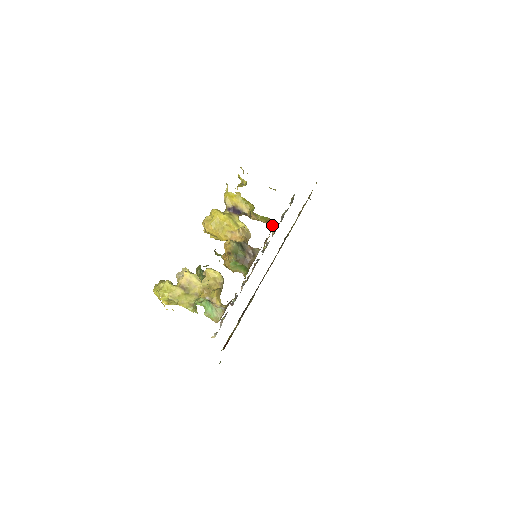
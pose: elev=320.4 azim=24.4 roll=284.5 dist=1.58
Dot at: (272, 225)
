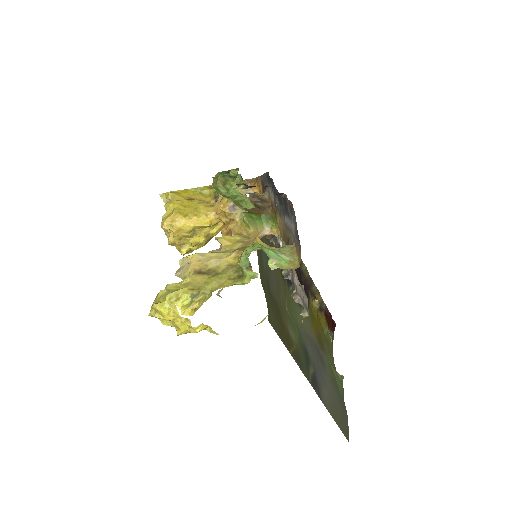
Dot at: (253, 184)
